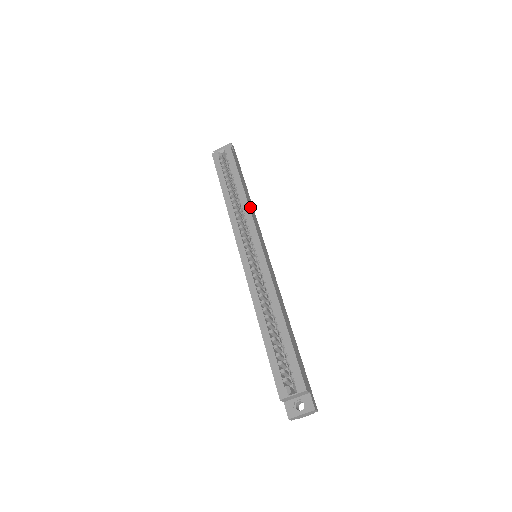
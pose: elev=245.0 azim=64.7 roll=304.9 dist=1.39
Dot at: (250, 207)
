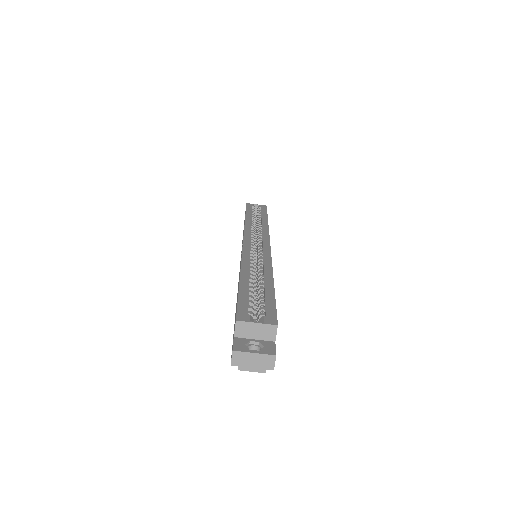
Dot at: occluded
